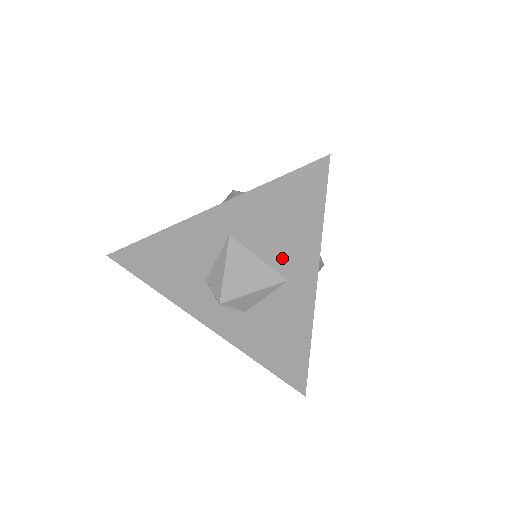
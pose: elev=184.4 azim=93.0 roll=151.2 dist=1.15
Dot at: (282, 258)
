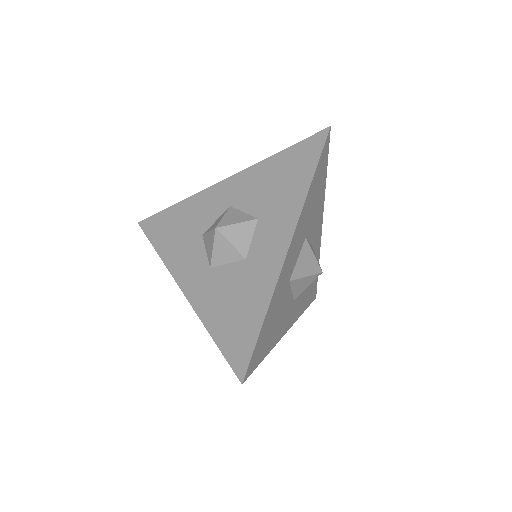
Dot at: occluded
